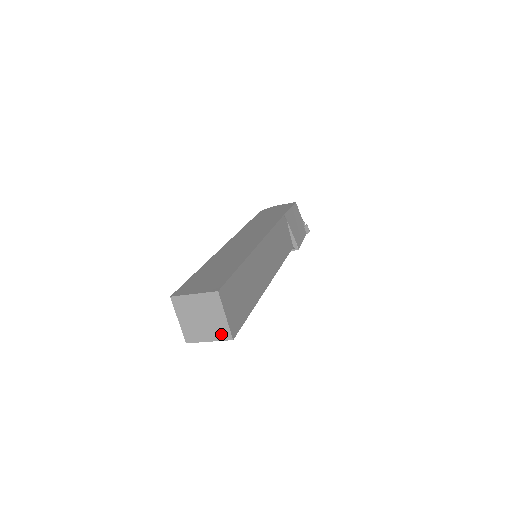
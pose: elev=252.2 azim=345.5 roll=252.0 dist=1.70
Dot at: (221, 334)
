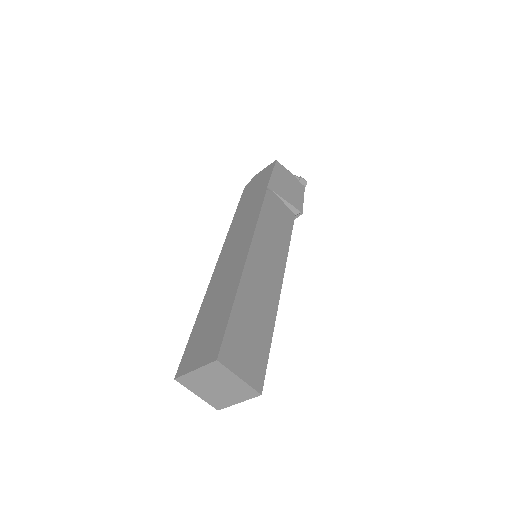
Dot at: (246, 394)
